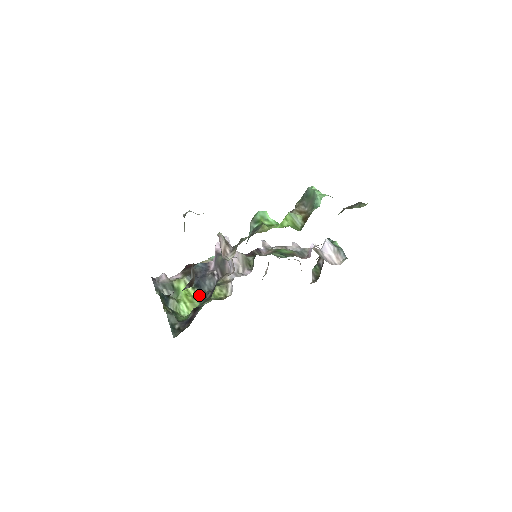
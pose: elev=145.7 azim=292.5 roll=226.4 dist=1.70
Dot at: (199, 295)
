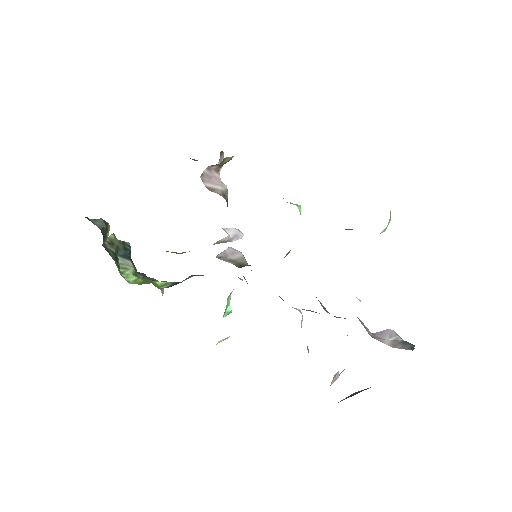
Dot at: occluded
